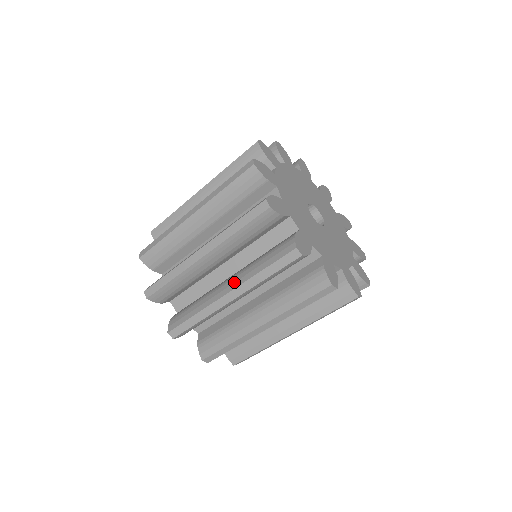
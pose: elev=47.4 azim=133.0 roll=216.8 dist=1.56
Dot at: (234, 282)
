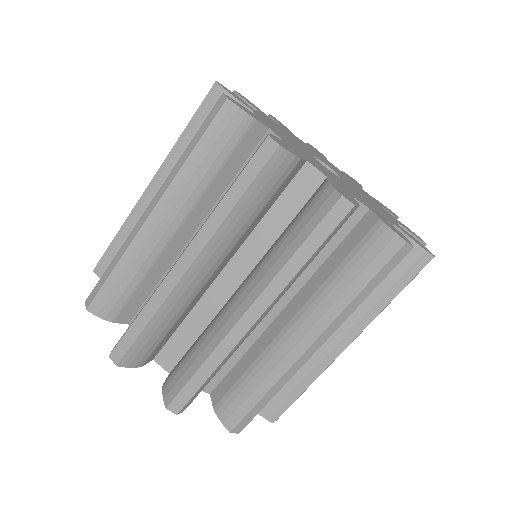
Dot at: (193, 237)
